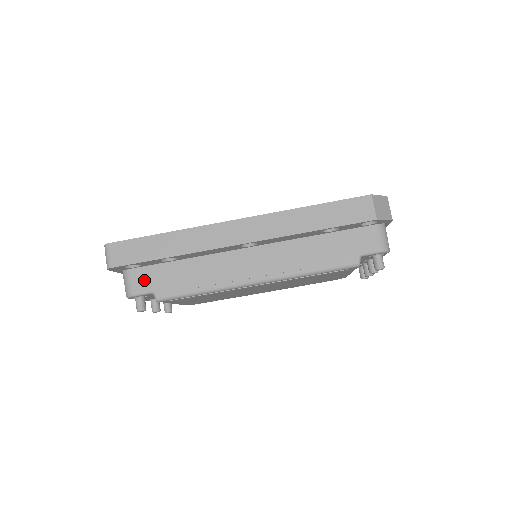
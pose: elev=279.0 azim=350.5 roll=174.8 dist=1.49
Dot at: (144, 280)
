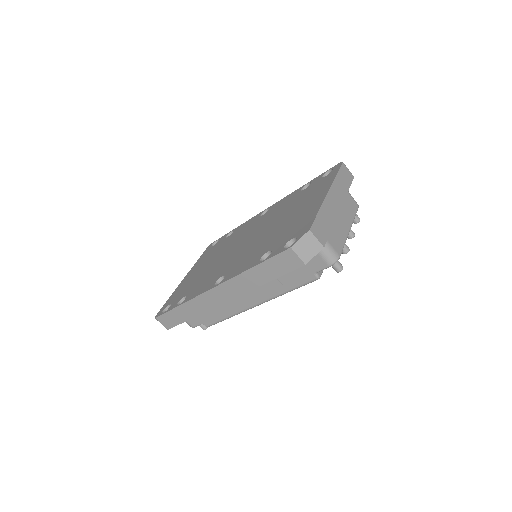
Dot at: (192, 319)
